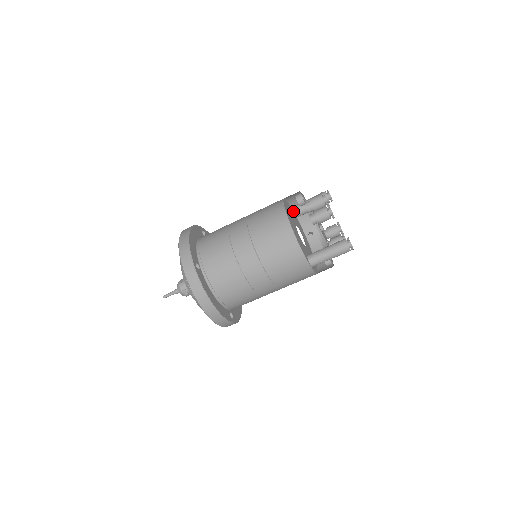
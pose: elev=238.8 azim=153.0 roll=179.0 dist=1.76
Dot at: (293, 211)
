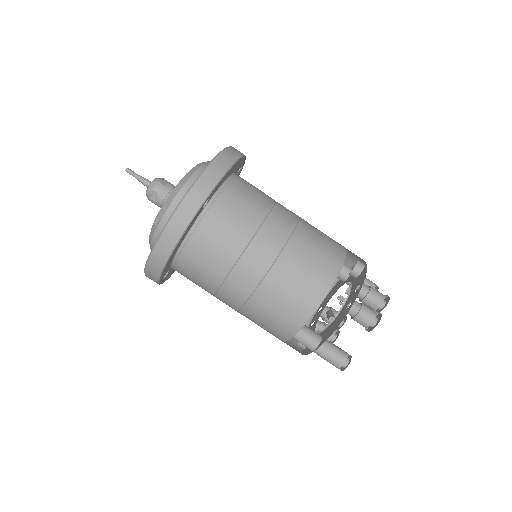
Dot at: occluded
